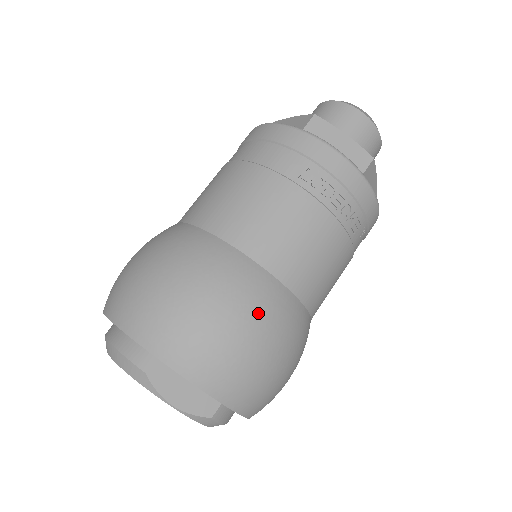
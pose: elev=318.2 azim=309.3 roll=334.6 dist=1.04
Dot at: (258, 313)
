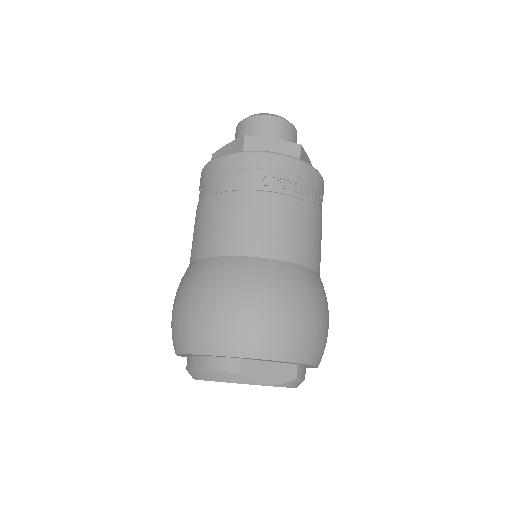
Dot at: (290, 290)
